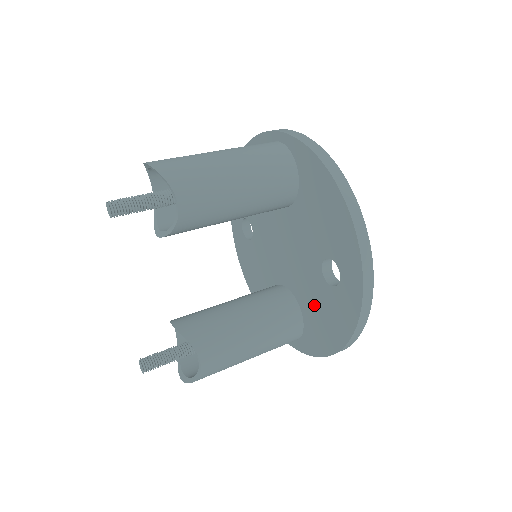
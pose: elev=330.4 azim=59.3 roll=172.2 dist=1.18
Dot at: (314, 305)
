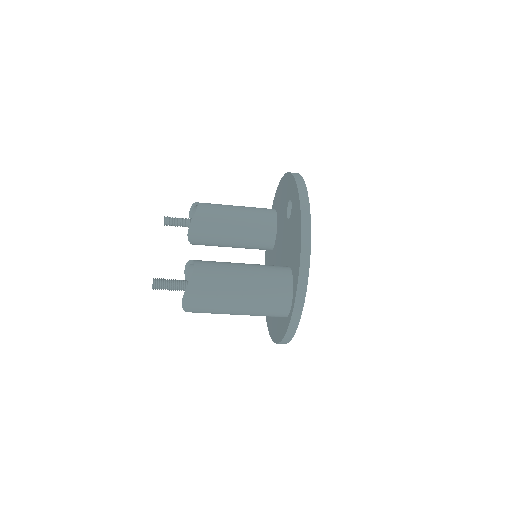
Dot at: (291, 244)
